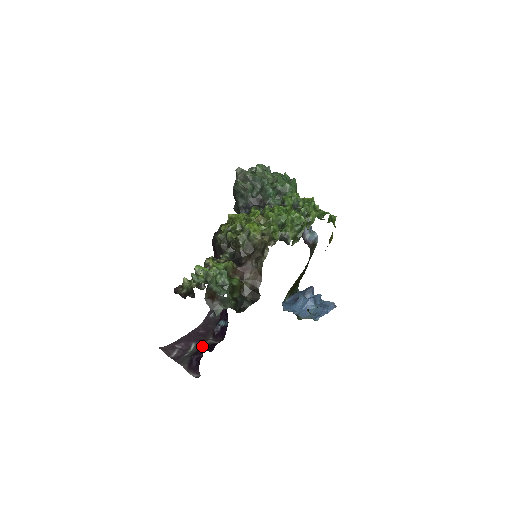
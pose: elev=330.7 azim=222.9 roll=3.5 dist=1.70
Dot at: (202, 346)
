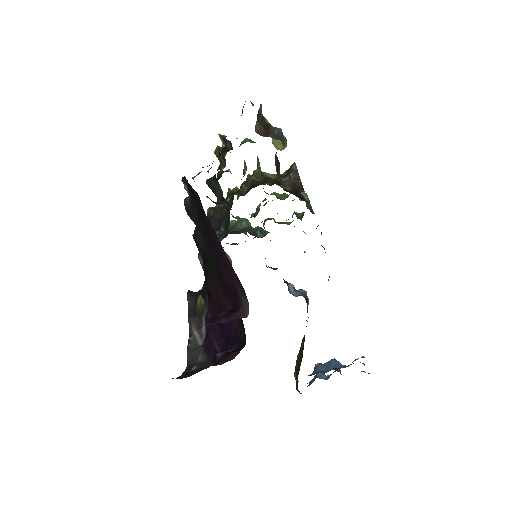
Dot at: occluded
